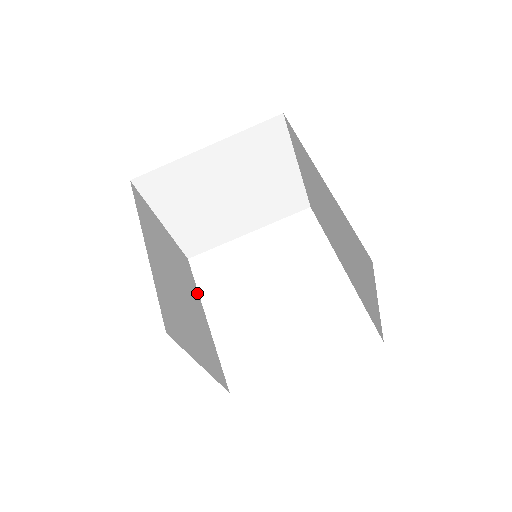
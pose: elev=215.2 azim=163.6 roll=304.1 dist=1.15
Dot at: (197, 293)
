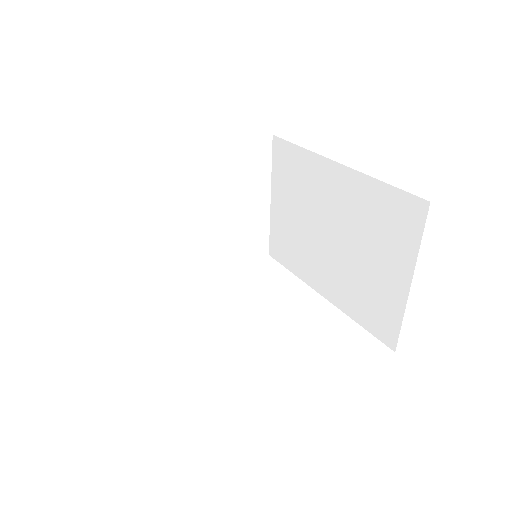
Dot at: occluded
